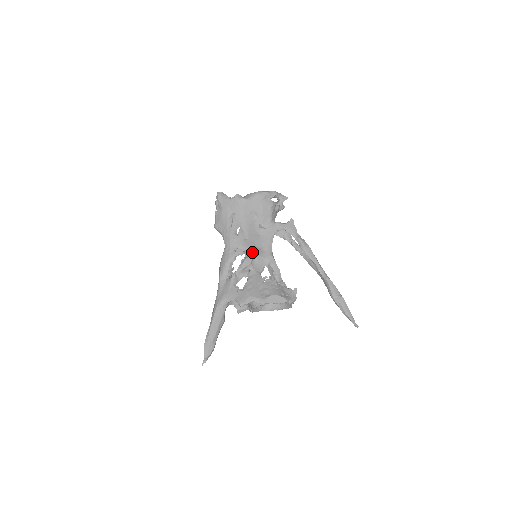
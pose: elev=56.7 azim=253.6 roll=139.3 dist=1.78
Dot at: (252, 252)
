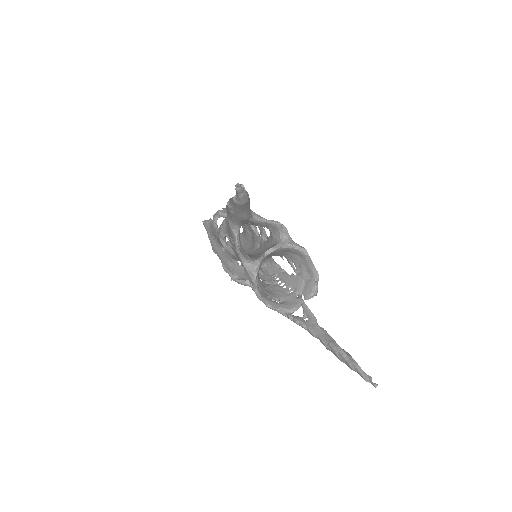
Dot at: occluded
